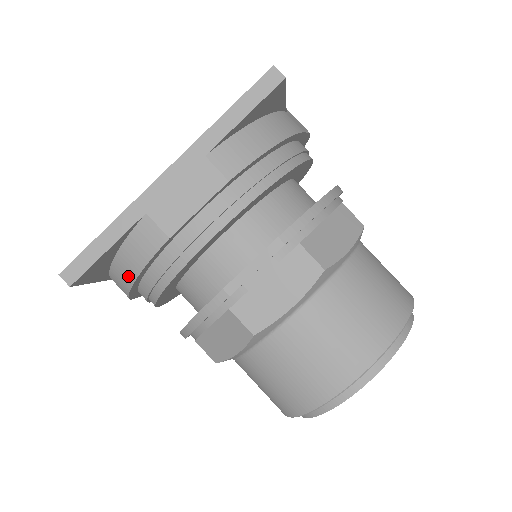
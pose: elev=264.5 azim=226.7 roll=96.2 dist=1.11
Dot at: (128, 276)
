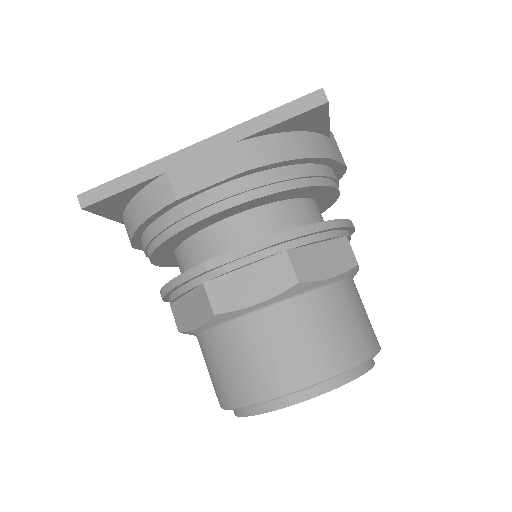
Dot at: (134, 222)
